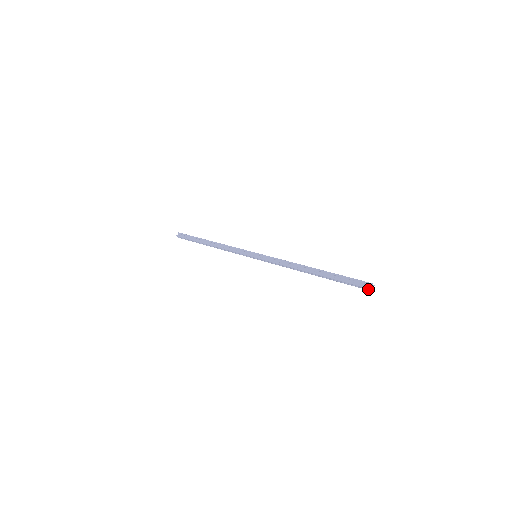
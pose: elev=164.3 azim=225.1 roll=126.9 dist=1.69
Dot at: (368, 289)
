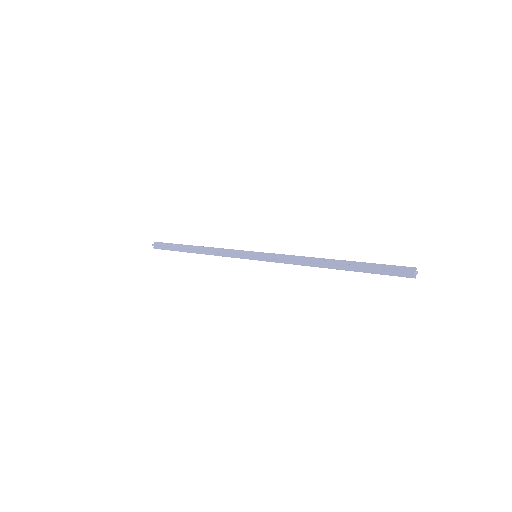
Dot at: (410, 275)
